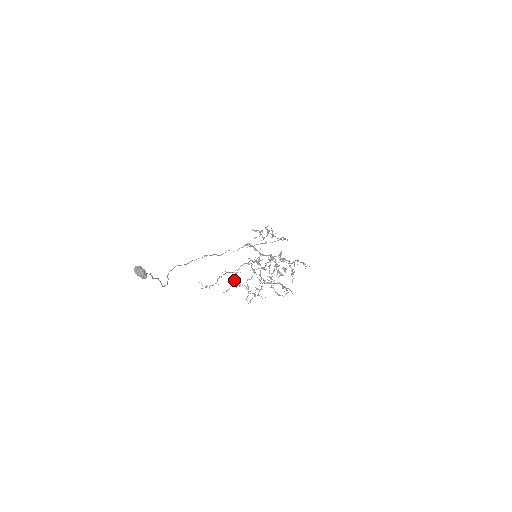
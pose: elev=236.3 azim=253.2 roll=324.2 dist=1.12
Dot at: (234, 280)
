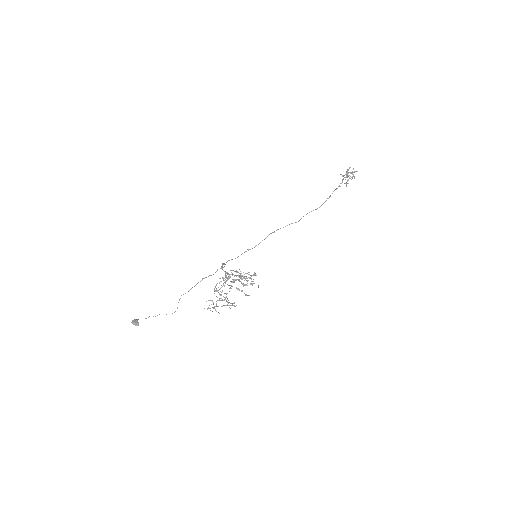
Dot at: (208, 300)
